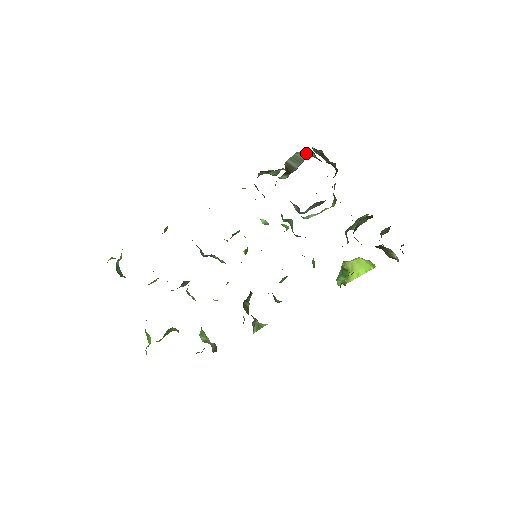
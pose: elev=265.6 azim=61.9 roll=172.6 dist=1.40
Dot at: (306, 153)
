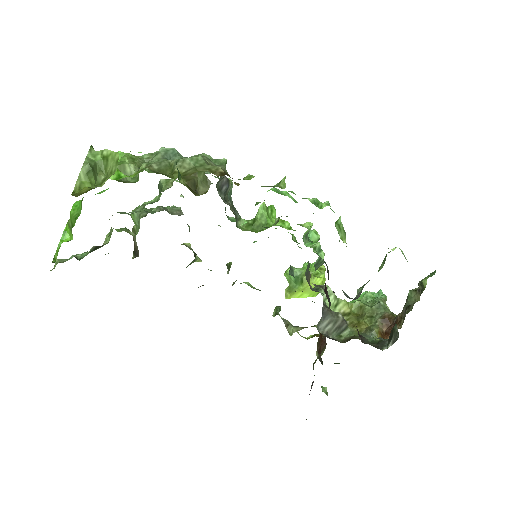
Dot at: occluded
